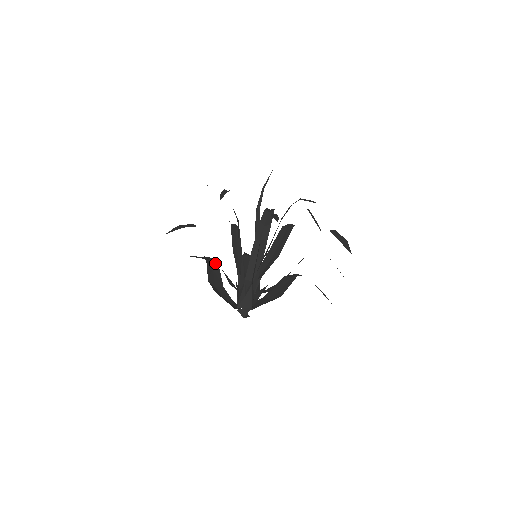
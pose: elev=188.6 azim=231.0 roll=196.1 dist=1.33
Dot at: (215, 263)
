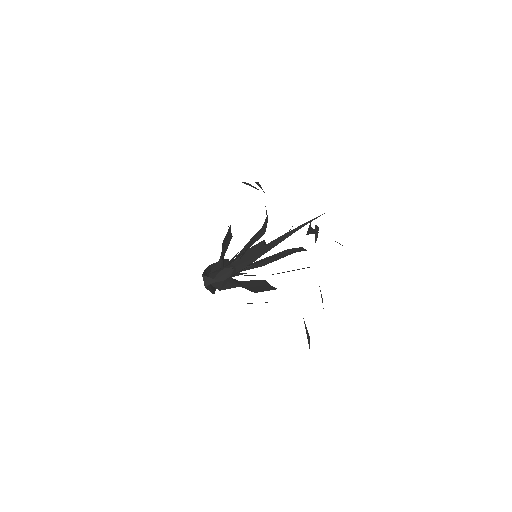
Dot at: occluded
